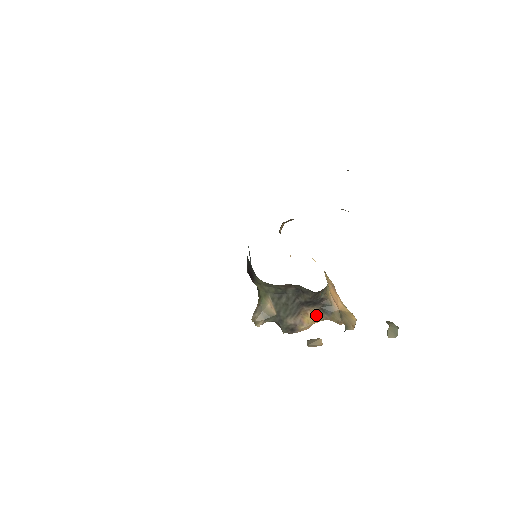
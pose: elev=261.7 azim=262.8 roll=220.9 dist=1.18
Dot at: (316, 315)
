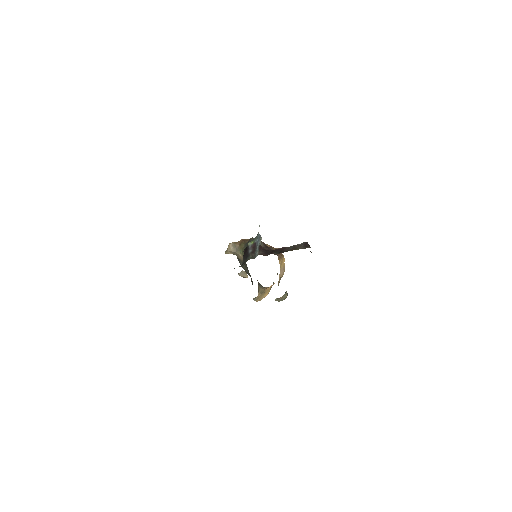
Dot at: occluded
